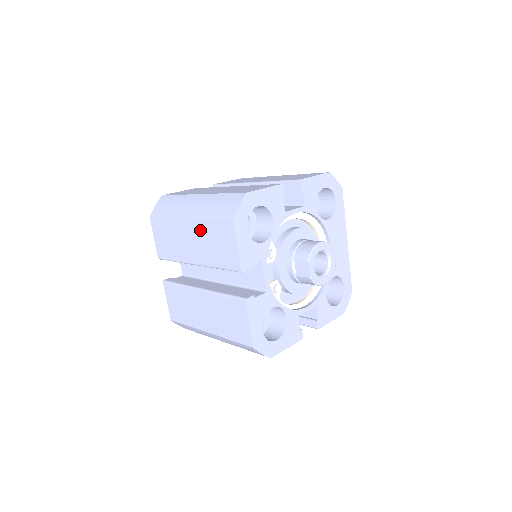
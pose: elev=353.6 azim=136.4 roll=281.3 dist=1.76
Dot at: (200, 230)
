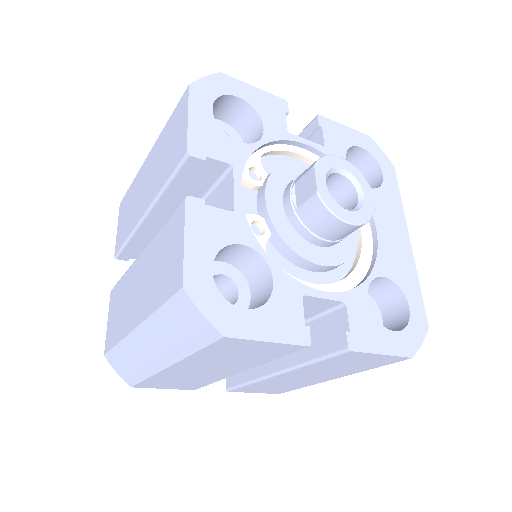
Dot at: (157, 151)
